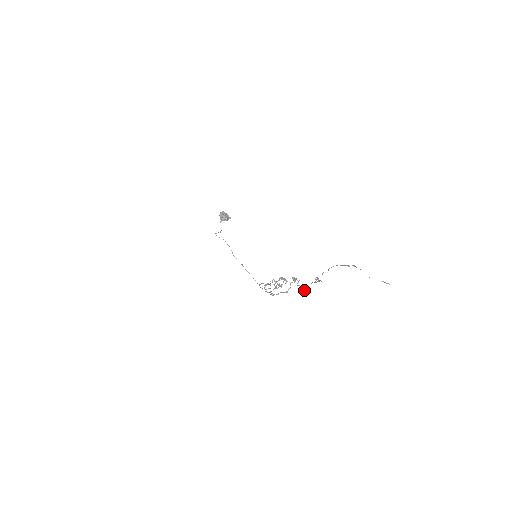
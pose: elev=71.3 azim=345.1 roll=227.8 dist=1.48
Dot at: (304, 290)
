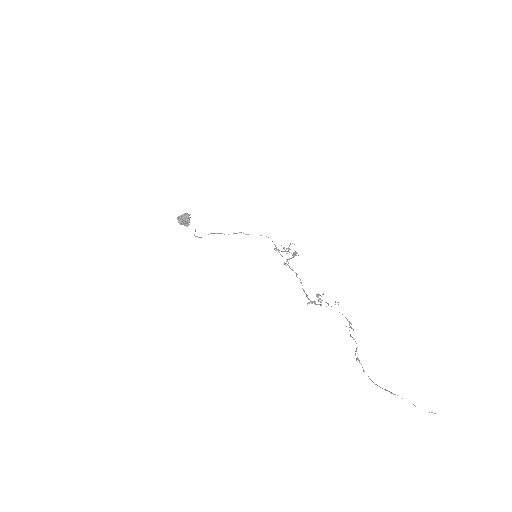
Dot at: (335, 304)
